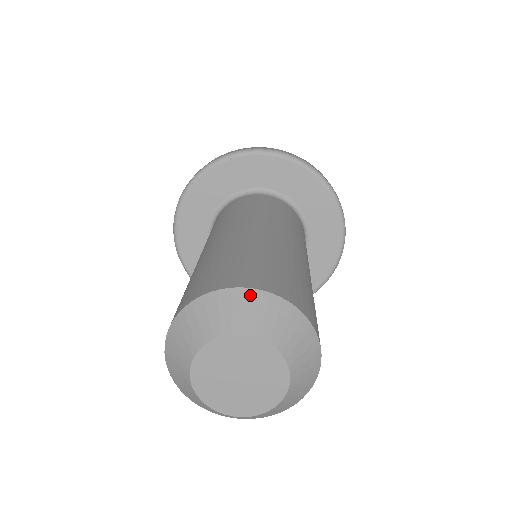
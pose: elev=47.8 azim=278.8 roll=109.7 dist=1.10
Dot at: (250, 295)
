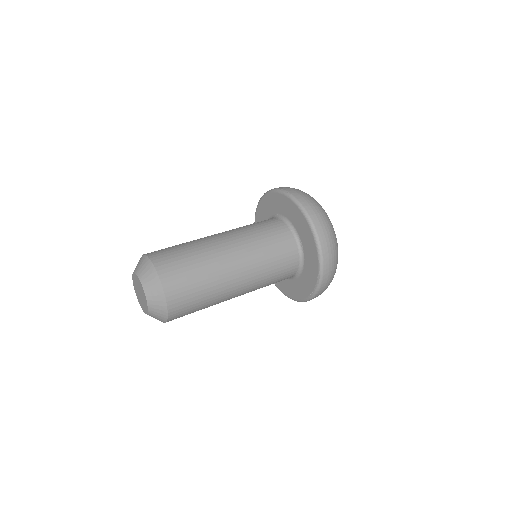
Dot at: (142, 257)
